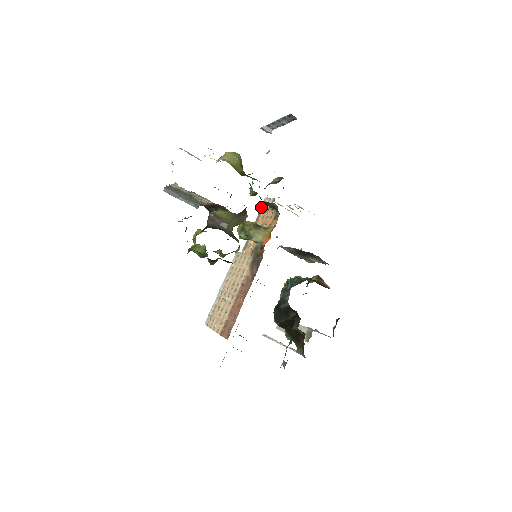
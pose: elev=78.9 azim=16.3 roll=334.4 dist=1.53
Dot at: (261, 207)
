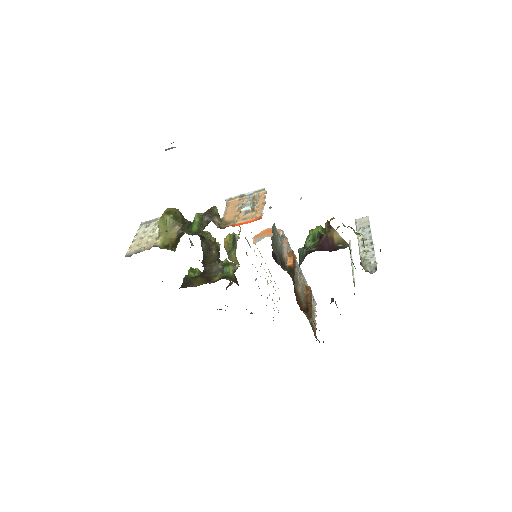
Dot at: occluded
